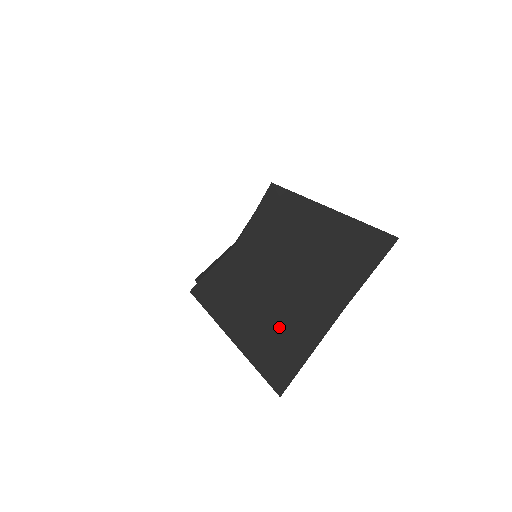
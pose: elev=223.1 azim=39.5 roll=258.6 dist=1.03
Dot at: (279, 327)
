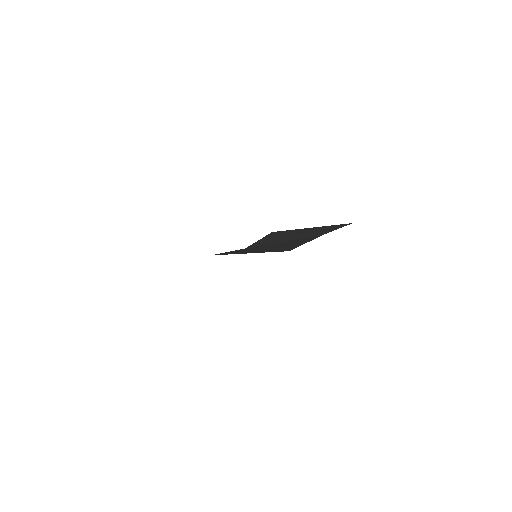
Dot at: (284, 246)
